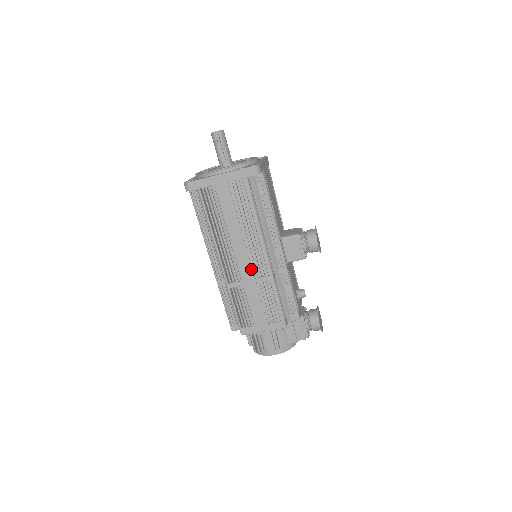
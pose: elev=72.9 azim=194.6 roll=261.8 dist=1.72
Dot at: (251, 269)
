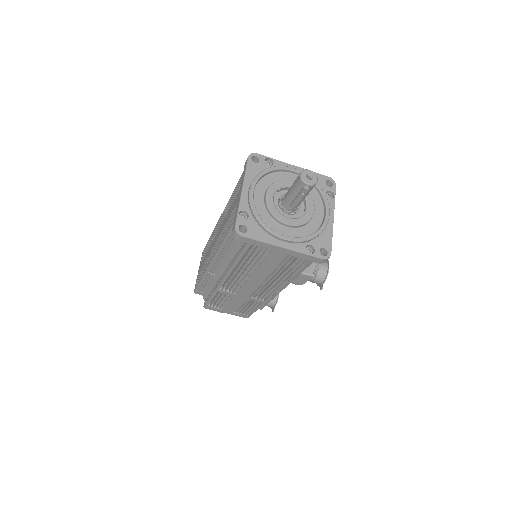
Dot at: (250, 293)
